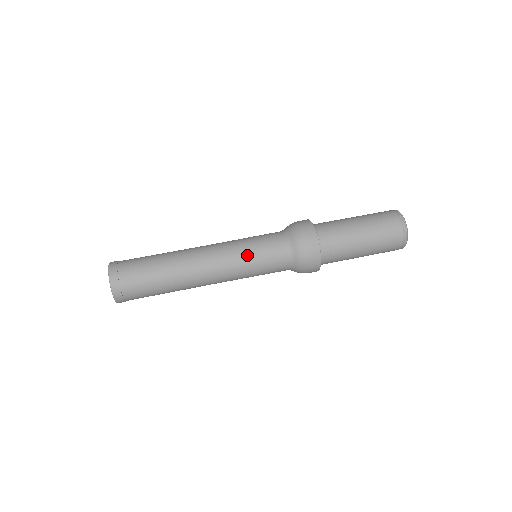
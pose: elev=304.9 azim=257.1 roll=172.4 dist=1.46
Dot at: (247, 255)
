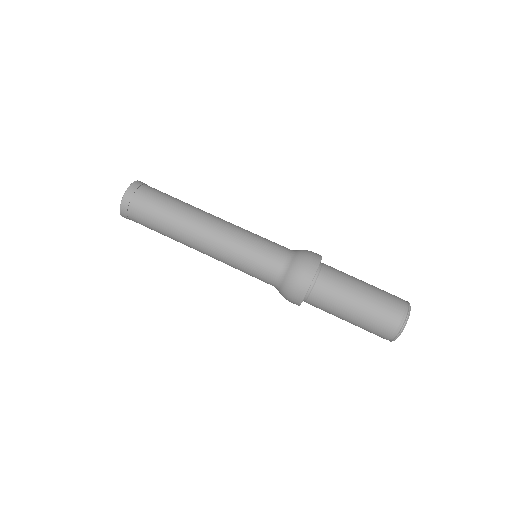
Dot at: (246, 247)
